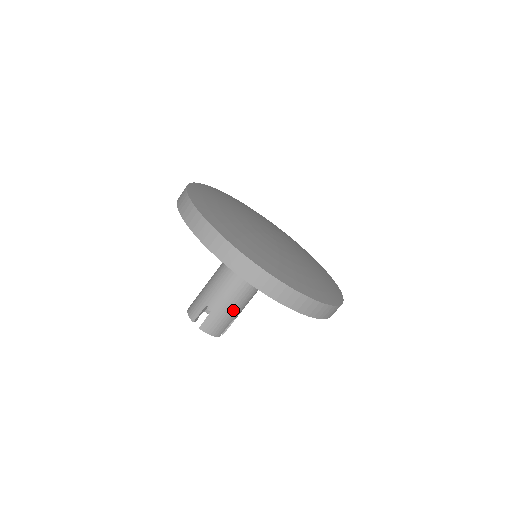
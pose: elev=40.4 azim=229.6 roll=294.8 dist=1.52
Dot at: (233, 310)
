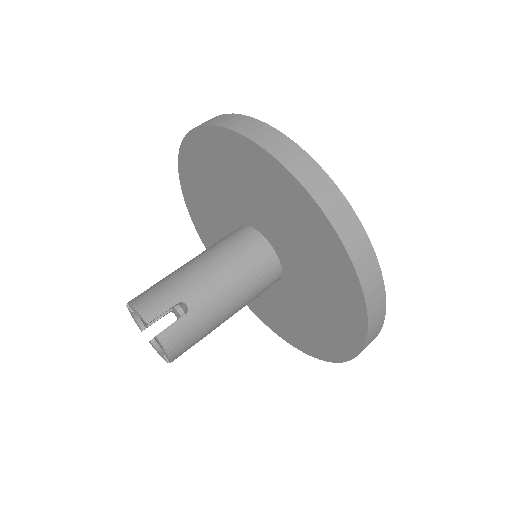
Dot at: (215, 321)
